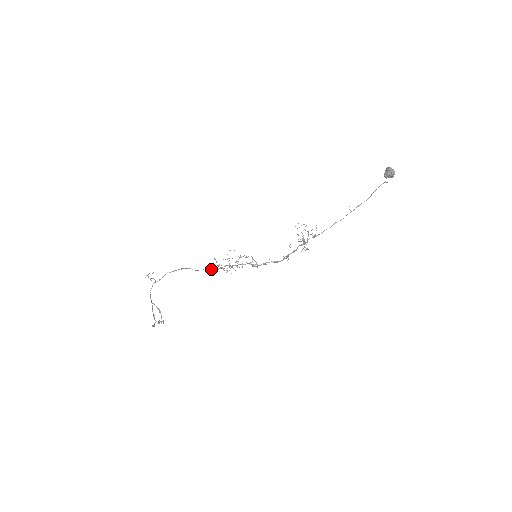
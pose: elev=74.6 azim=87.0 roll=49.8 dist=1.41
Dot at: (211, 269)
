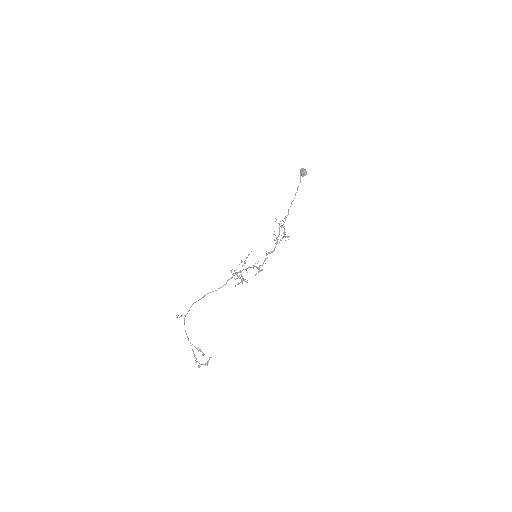
Dot at: occluded
